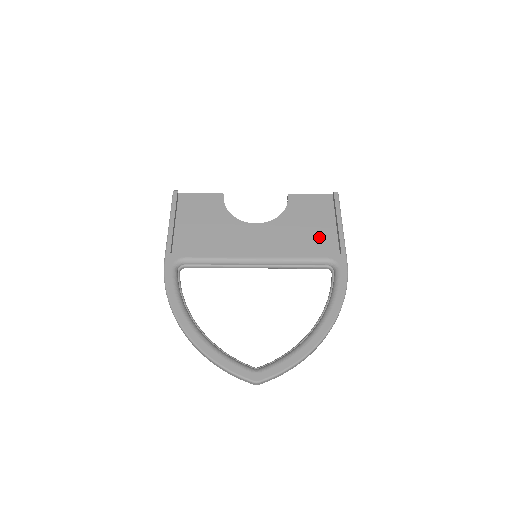
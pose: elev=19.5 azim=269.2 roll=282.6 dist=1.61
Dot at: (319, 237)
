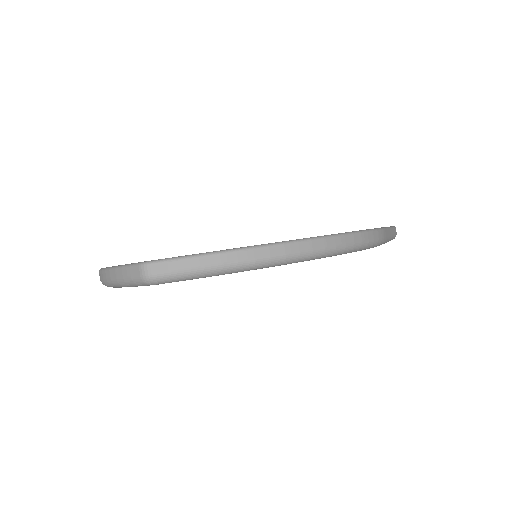
Dot at: occluded
